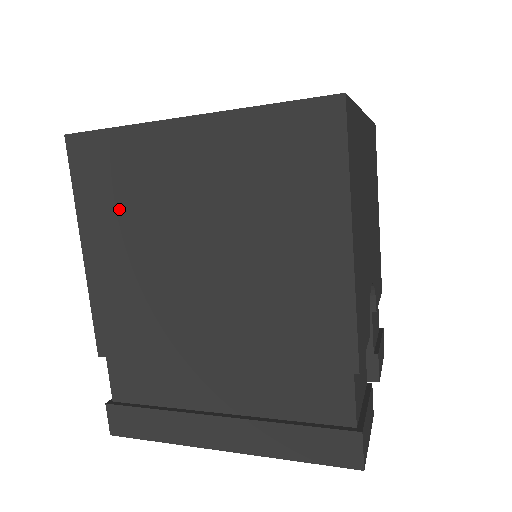
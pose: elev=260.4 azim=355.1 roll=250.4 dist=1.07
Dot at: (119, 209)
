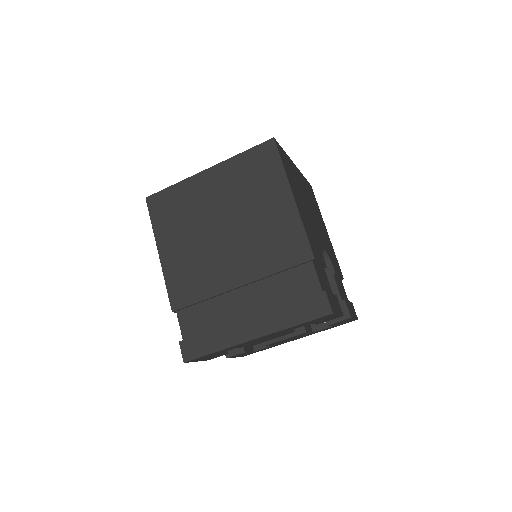
Dot at: (177, 223)
